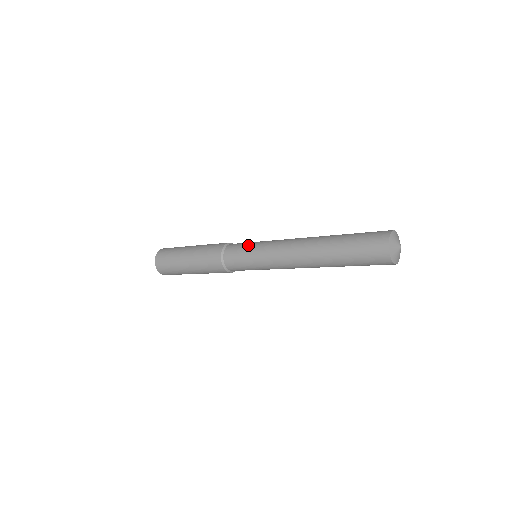
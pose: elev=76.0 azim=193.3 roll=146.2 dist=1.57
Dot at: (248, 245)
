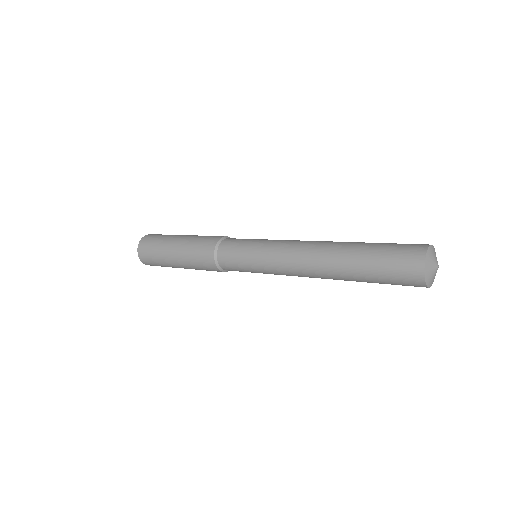
Dot at: occluded
